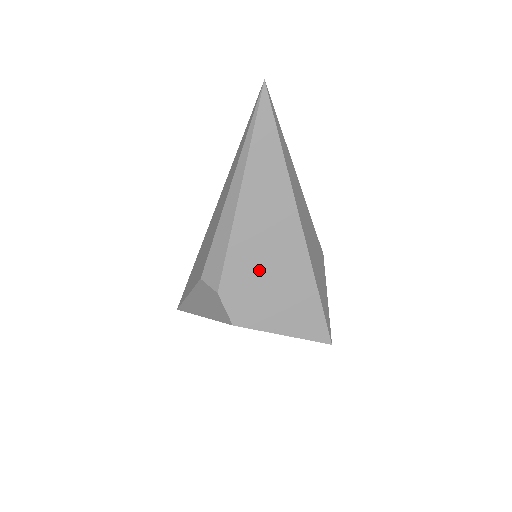
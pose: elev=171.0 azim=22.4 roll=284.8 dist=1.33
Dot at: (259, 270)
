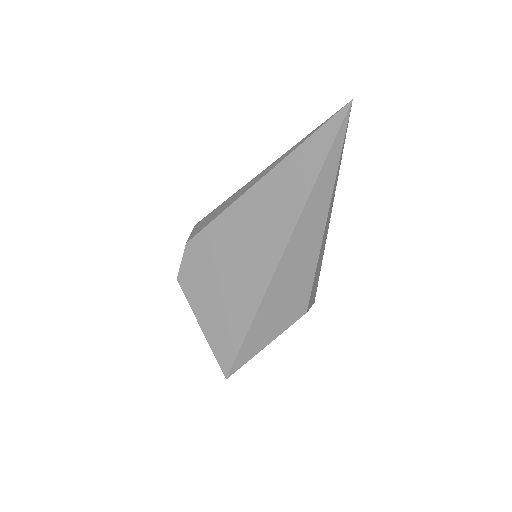
Dot at: (224, 258)
